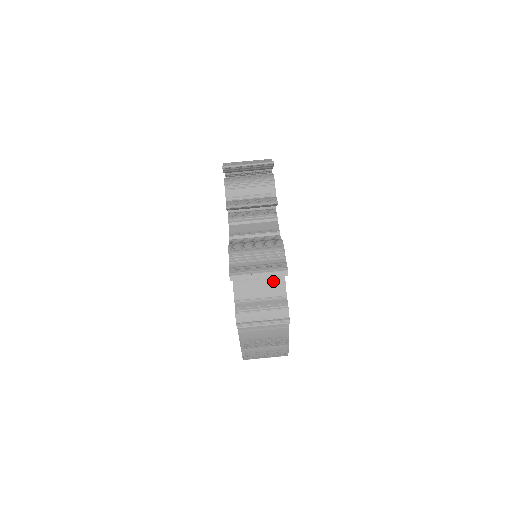
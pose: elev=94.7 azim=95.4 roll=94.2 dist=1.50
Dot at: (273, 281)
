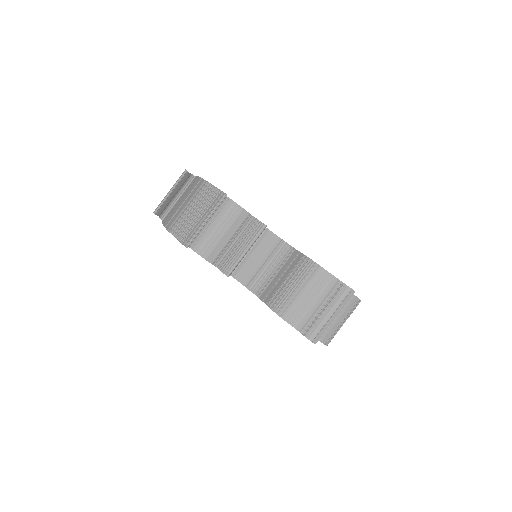
Dot at: occluded
